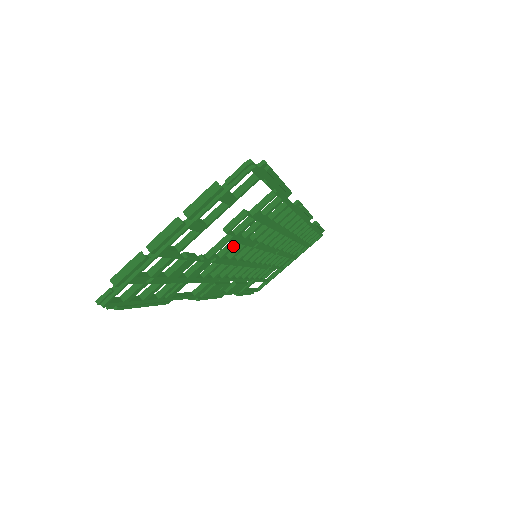
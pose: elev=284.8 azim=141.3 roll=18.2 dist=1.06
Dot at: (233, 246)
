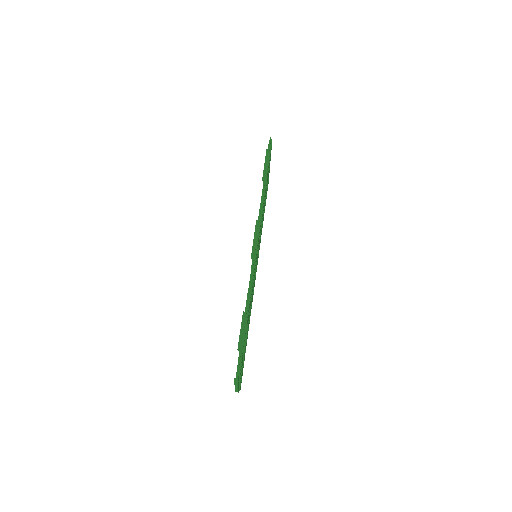
Dot at: (249, 313)
